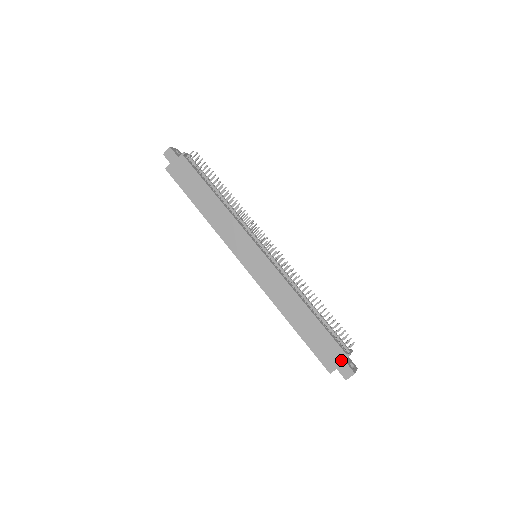
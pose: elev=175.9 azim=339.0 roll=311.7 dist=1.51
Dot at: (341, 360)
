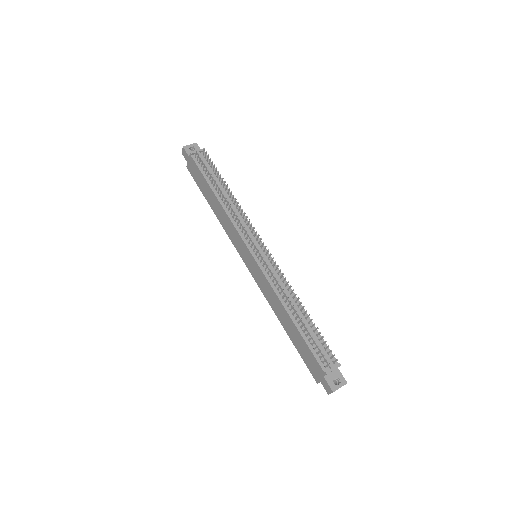
Dot at: (321, 375)
